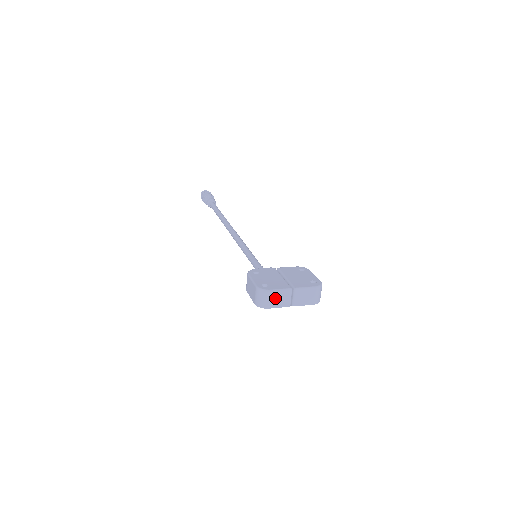
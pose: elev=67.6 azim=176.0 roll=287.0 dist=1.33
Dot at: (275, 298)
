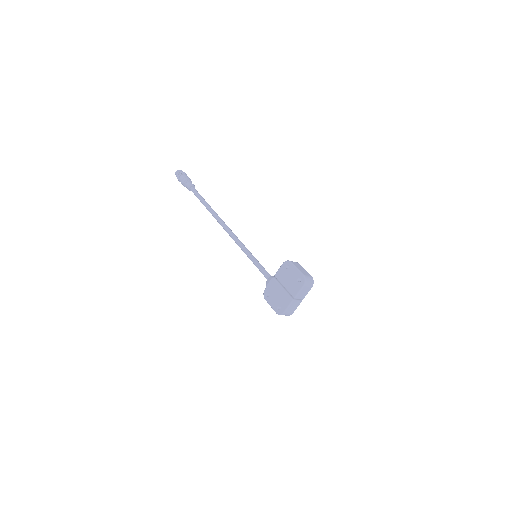
Dot at: (290, 310)
